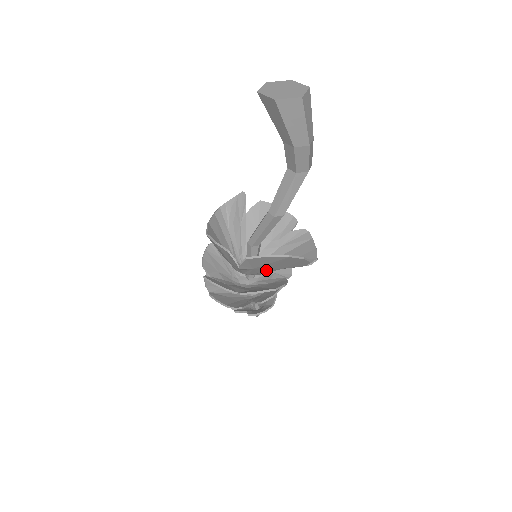
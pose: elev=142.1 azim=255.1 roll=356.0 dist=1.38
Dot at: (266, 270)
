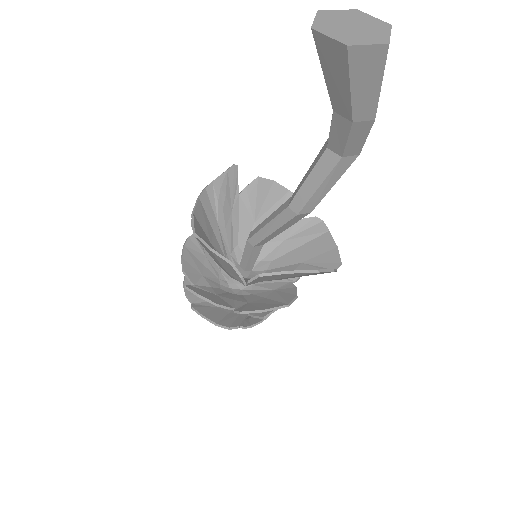
Dot at: occluded
